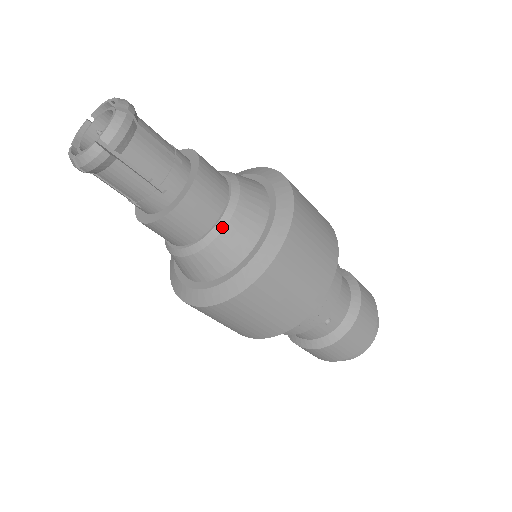
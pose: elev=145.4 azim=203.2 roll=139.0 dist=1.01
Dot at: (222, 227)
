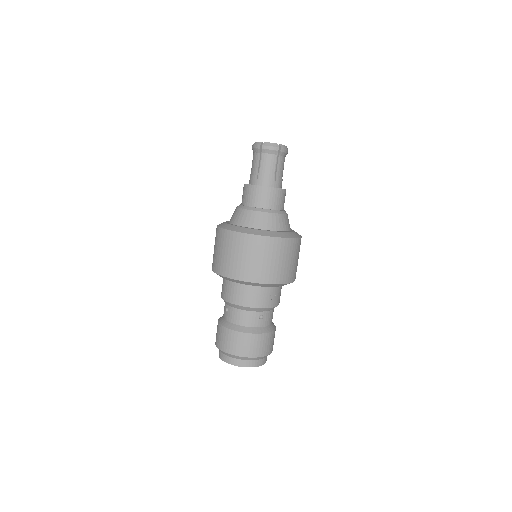
Dot at: (279, 213)
